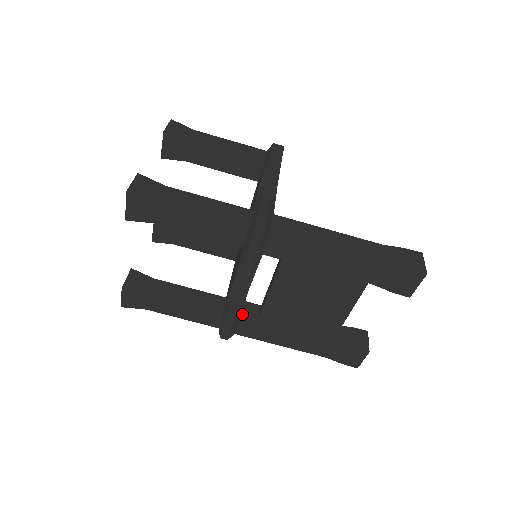
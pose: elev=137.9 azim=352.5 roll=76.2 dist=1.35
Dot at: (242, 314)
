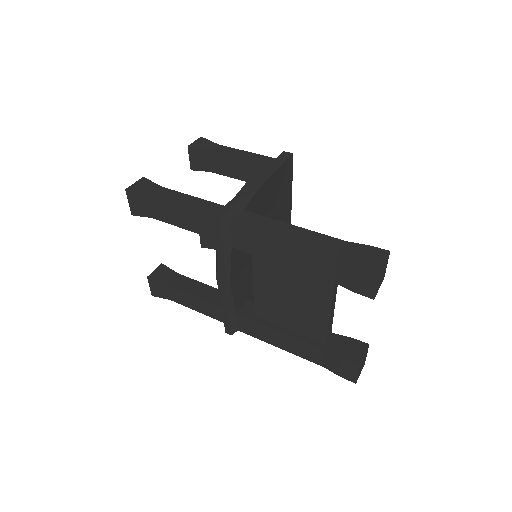
Dot at: (240, 310)
